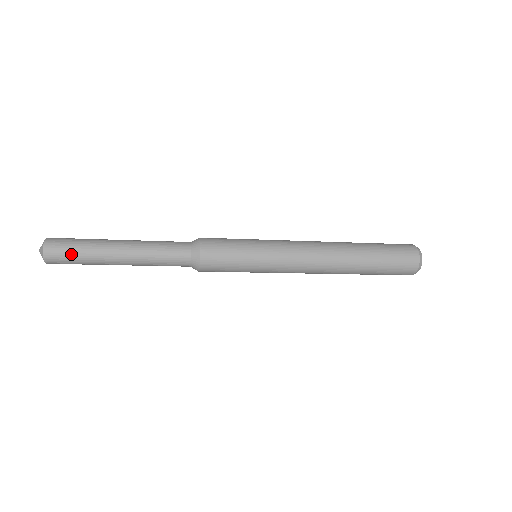
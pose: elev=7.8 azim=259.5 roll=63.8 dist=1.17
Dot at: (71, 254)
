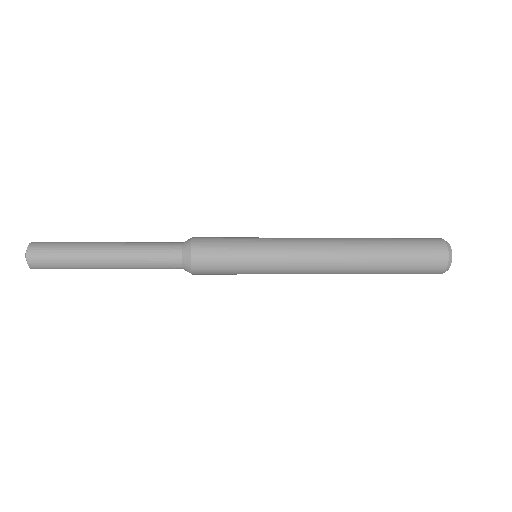
Dot at: (56, 249)
